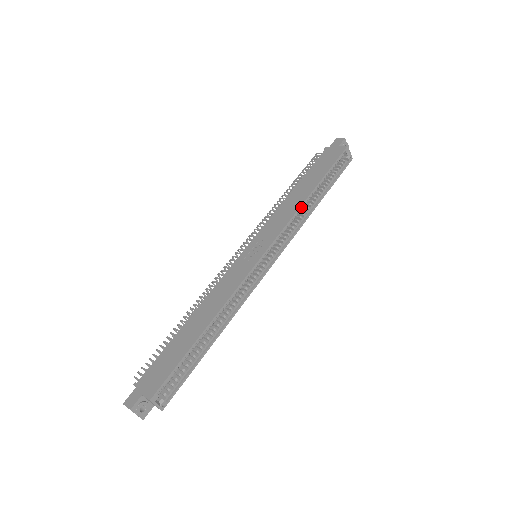
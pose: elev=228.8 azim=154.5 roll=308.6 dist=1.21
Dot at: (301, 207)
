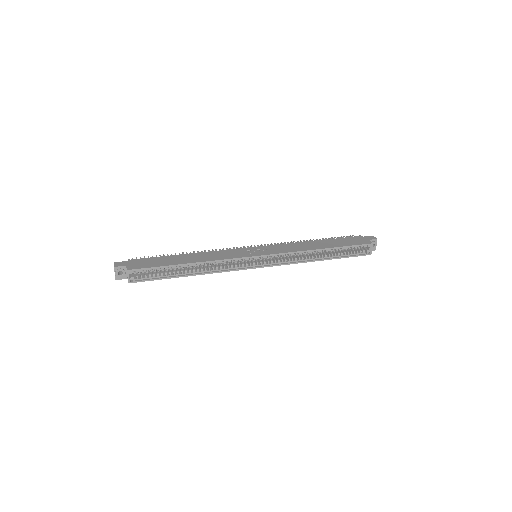
Dot at: (307, 251)
